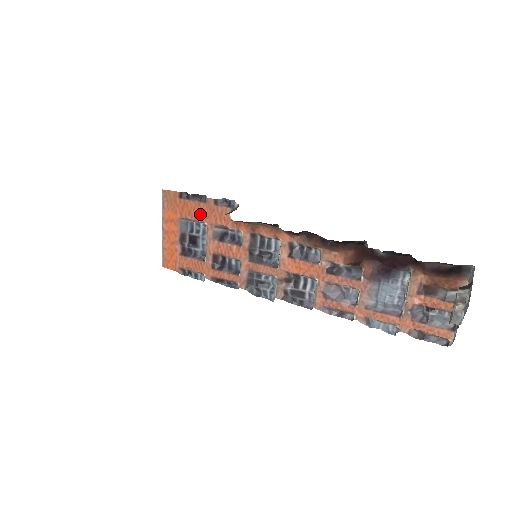
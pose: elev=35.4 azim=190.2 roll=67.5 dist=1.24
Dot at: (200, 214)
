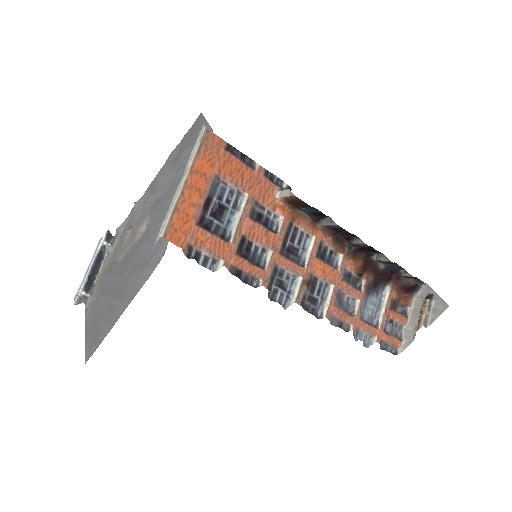
Dot at: (243, 180)
